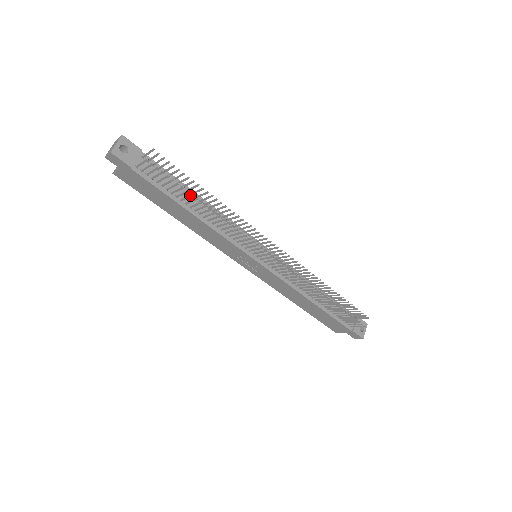
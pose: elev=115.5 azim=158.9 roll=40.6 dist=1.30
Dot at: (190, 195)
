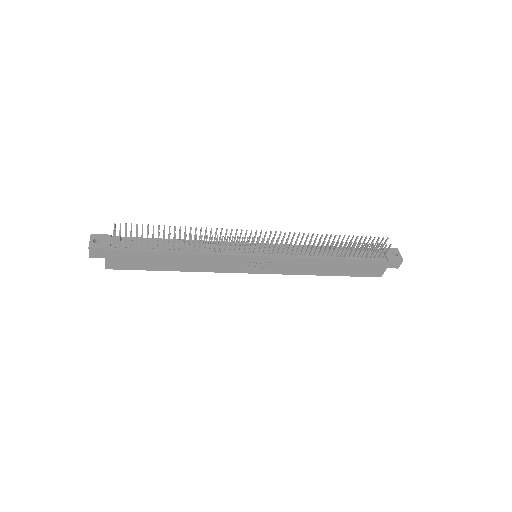
Dot at: (163, 237)
